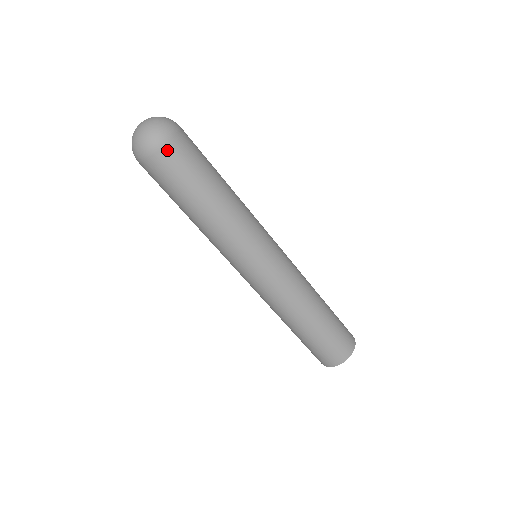
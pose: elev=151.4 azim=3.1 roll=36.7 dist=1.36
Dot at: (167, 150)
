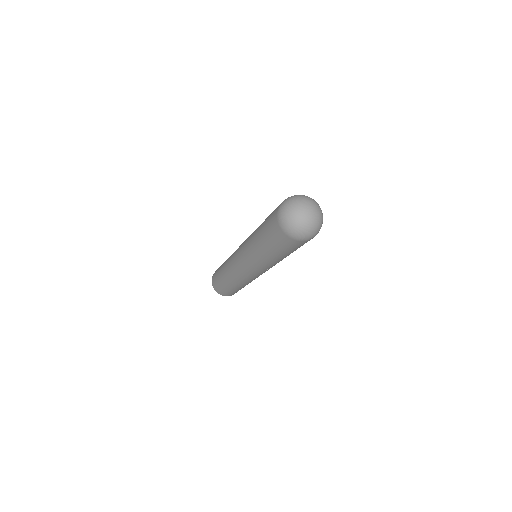
Dot at: (309, 240)
